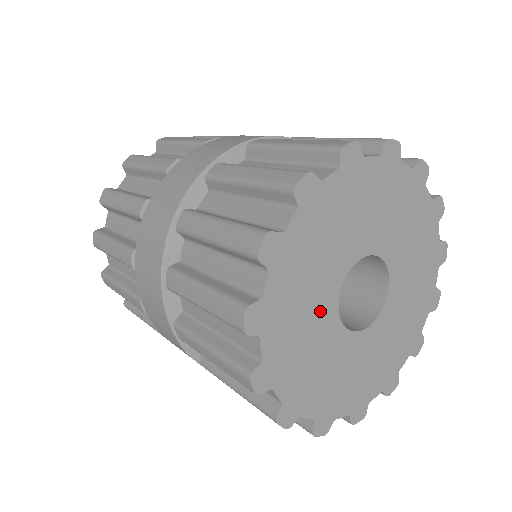
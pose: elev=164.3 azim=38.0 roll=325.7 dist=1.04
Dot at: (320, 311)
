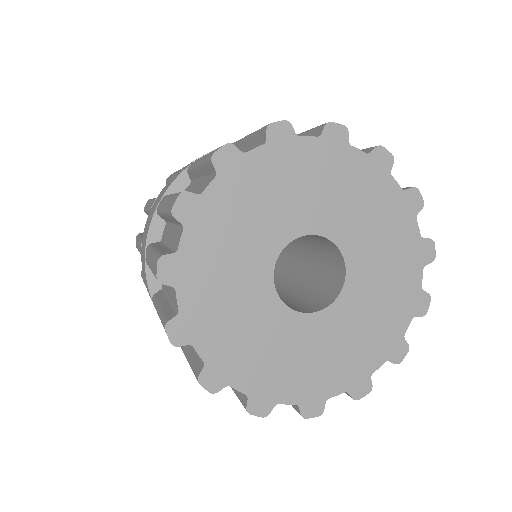
Dot at: (272, 325)
